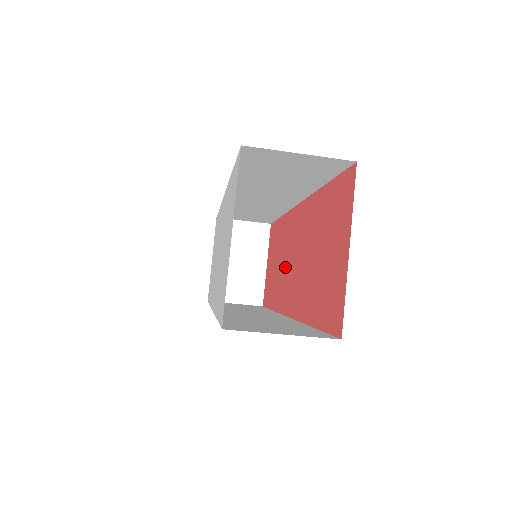
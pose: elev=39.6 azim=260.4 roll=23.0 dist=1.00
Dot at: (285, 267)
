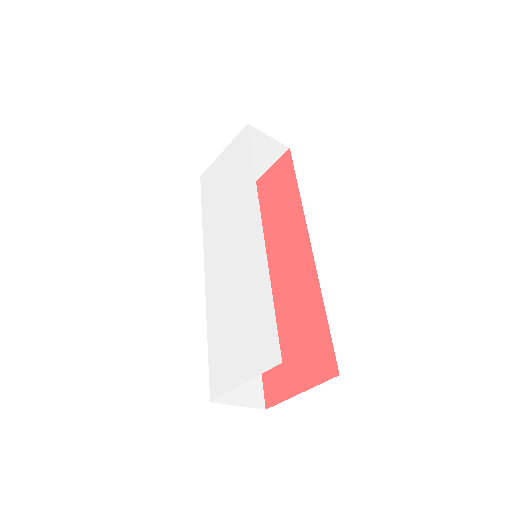
Dot at: (272, 246)
